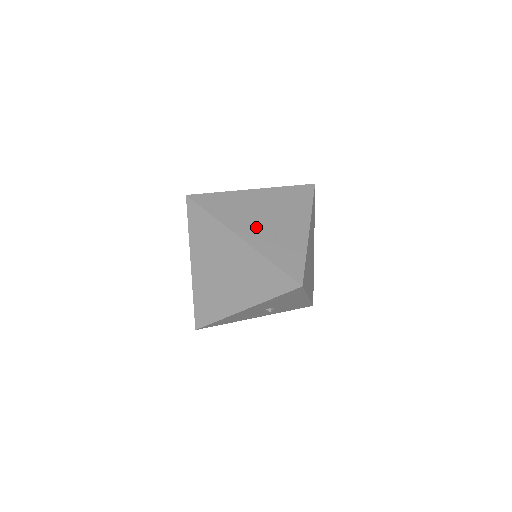
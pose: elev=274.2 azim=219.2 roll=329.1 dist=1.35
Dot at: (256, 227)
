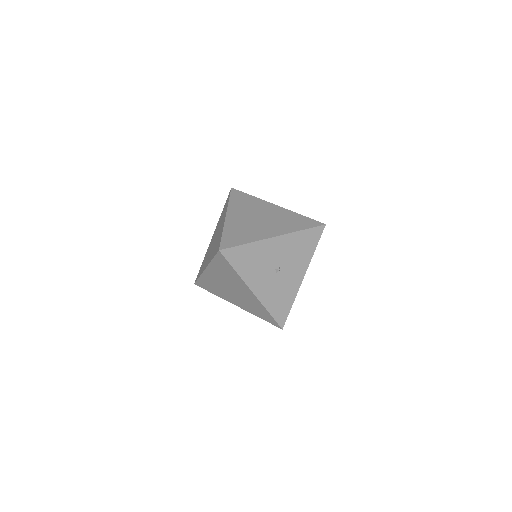
Dot at: occluded
